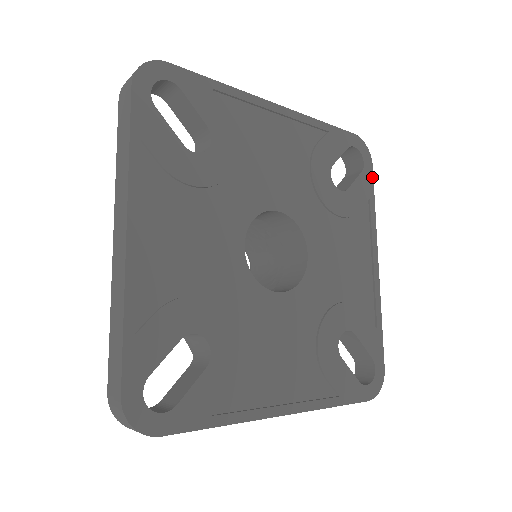
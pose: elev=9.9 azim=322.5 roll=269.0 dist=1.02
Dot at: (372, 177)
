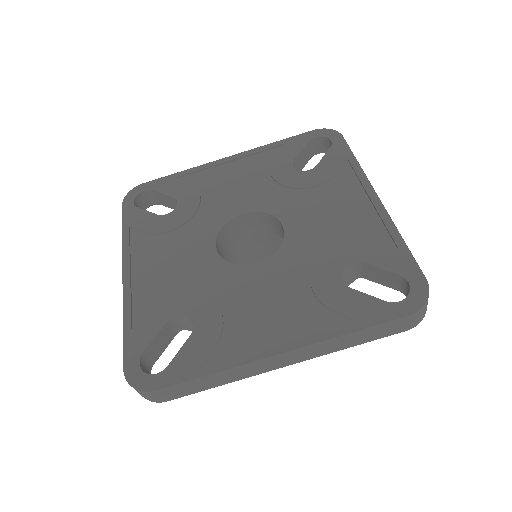
Dot at: (345, 144)
